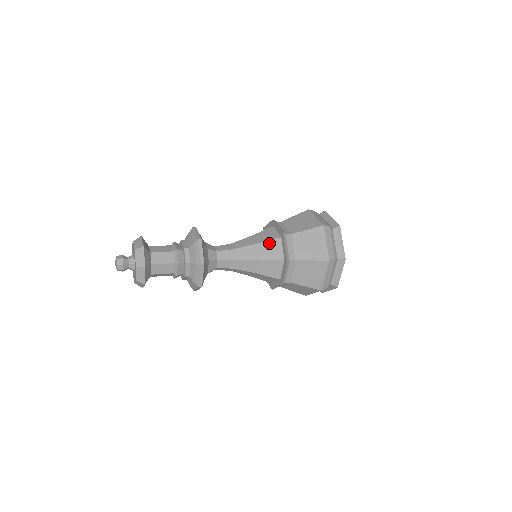
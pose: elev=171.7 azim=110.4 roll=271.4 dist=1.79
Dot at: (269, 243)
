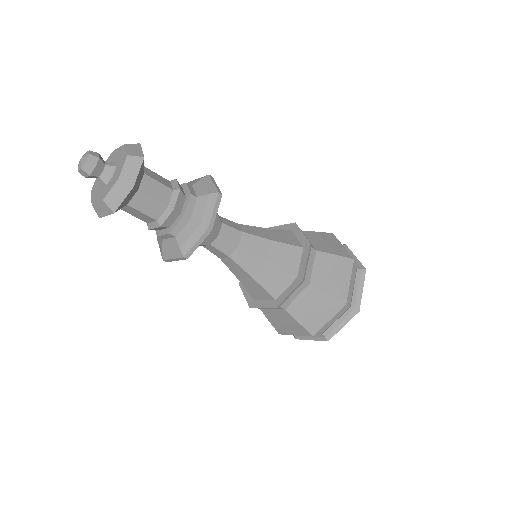
Dot at: (279, 231)
